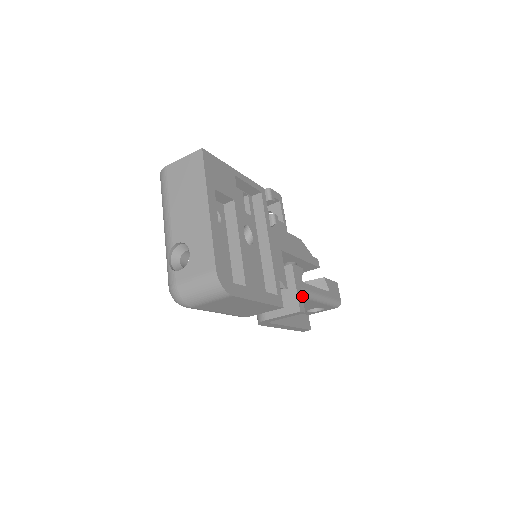
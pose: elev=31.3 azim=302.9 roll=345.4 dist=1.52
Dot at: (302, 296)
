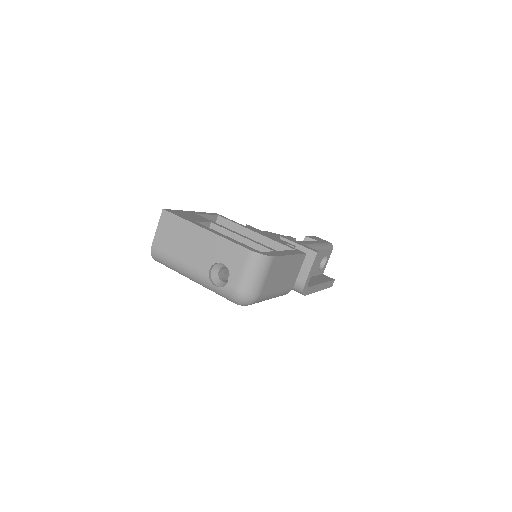
Dot at: occluded
